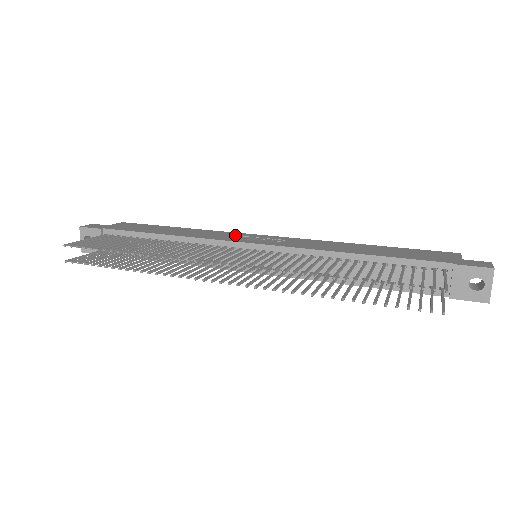
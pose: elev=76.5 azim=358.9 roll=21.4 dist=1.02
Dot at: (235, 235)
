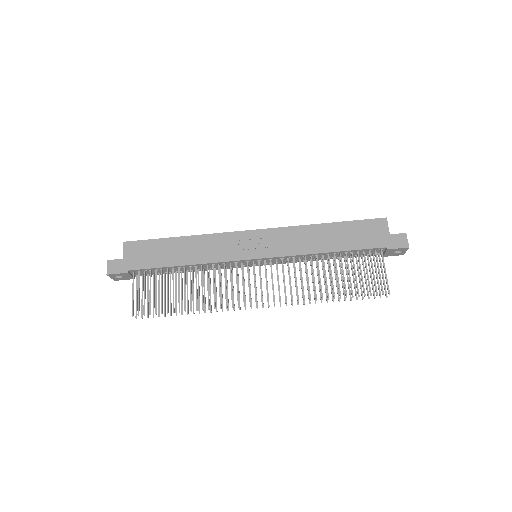
Dot at: (232, 242)
